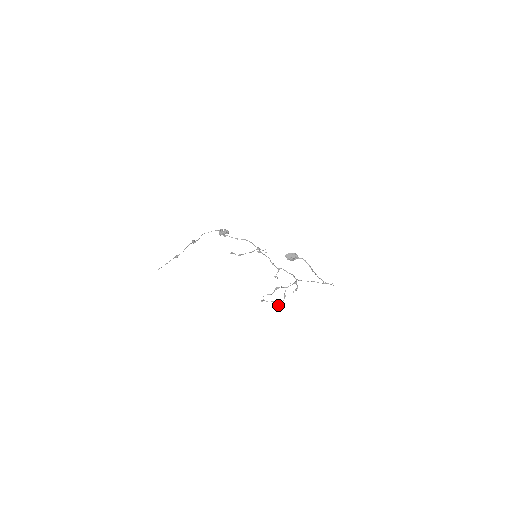
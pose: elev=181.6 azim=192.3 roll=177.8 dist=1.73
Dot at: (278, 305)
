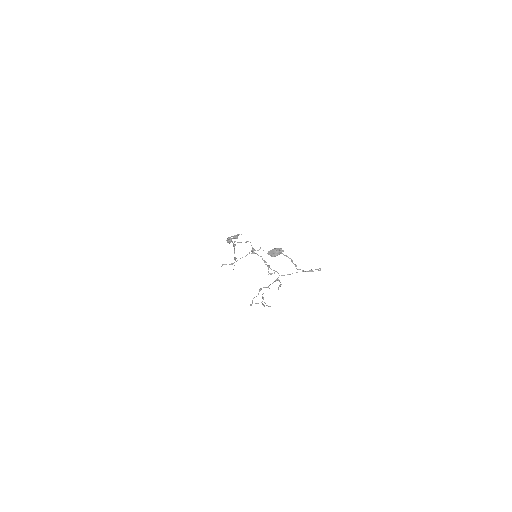
Dot at: occluded
